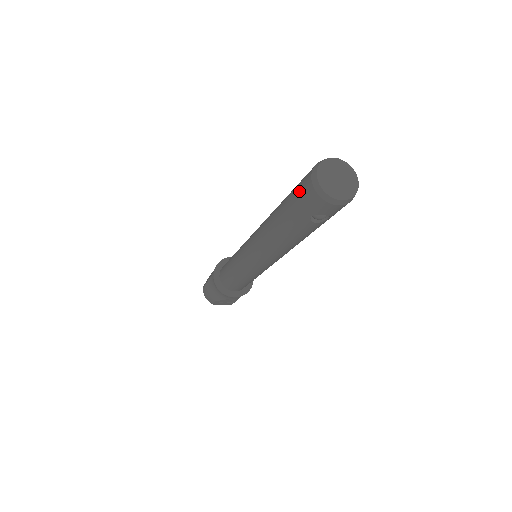
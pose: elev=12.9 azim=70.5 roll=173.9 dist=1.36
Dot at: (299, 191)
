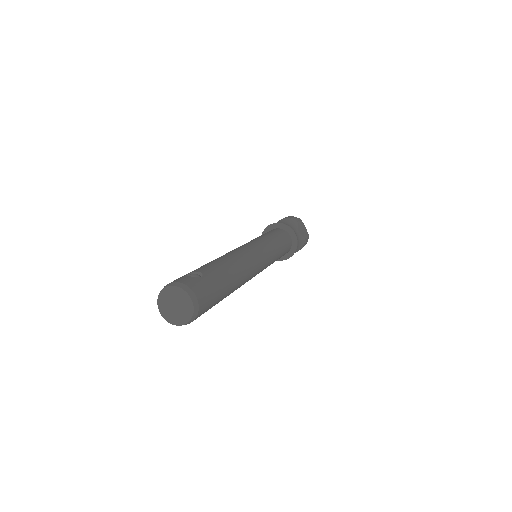
Dot at: occluded
